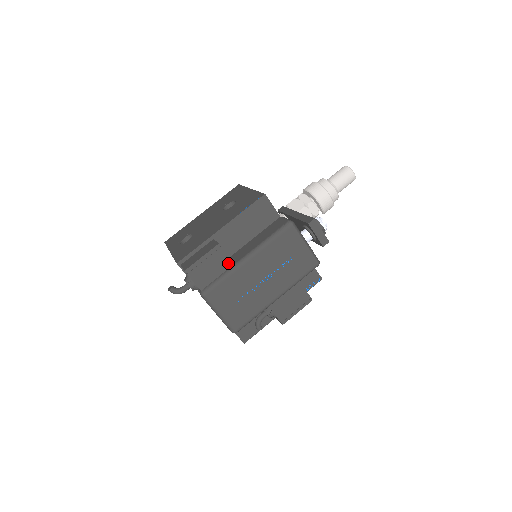
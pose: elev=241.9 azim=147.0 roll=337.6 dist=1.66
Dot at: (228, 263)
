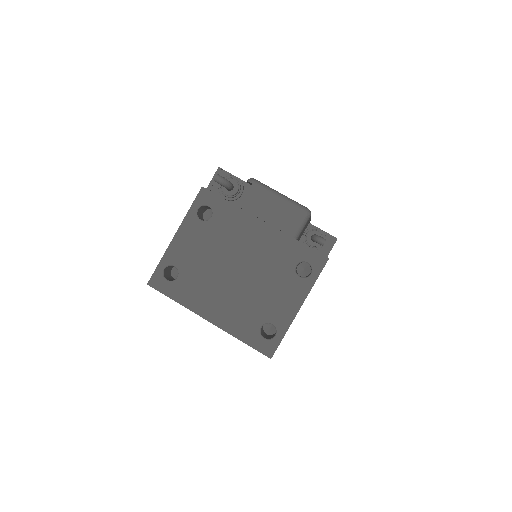
Dot at: occluded
